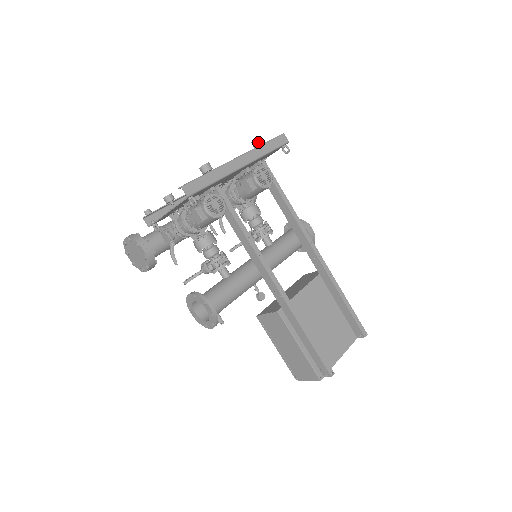
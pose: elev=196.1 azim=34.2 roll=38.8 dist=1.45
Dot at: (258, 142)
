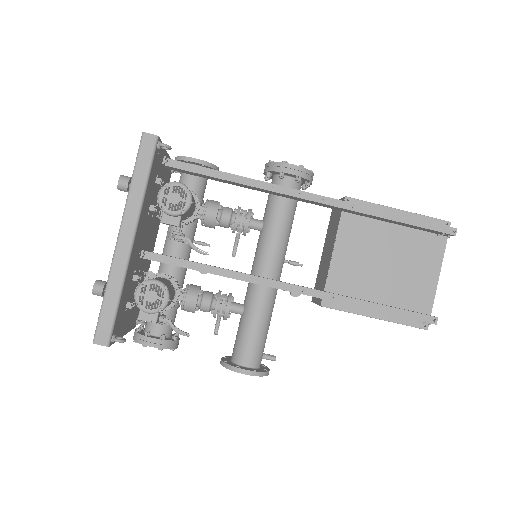
Dot at: (123, 187)
